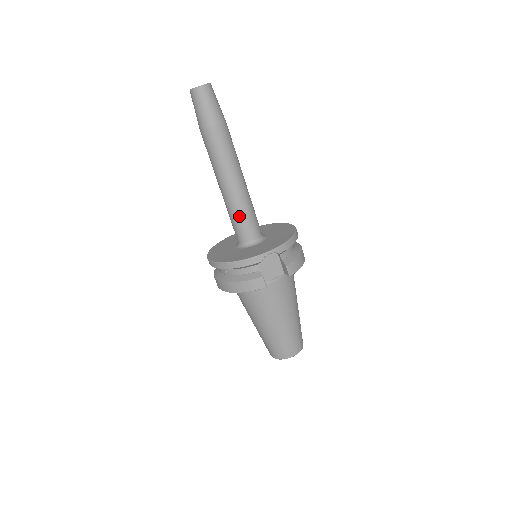
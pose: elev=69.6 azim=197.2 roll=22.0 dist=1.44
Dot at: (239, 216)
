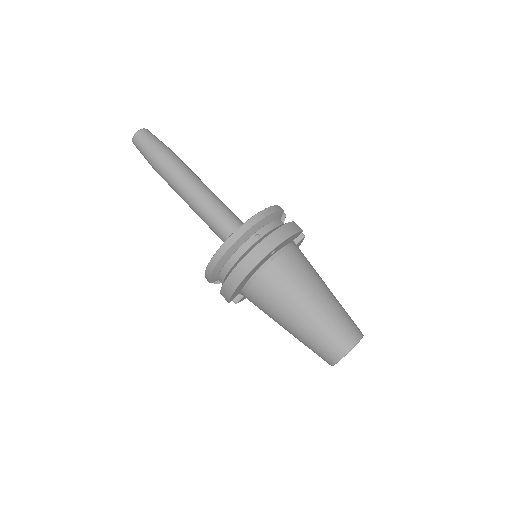
Dot at: (227, 210)
